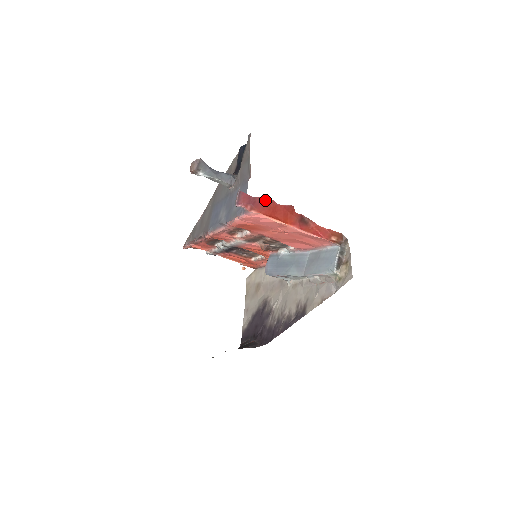
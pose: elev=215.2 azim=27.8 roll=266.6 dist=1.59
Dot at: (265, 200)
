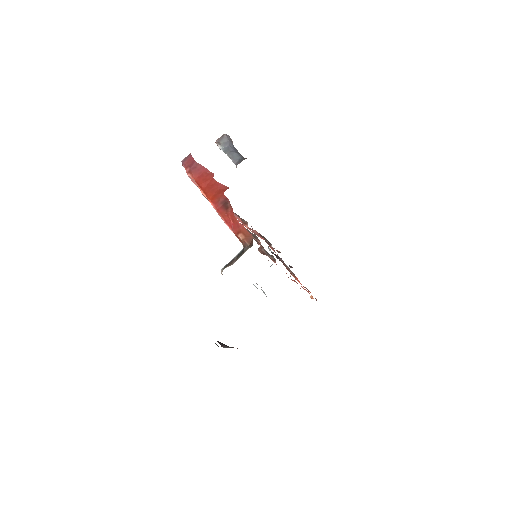
Dot at: (206, 170)
